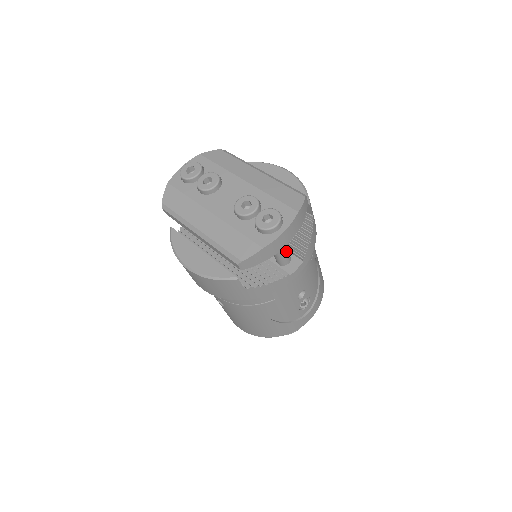
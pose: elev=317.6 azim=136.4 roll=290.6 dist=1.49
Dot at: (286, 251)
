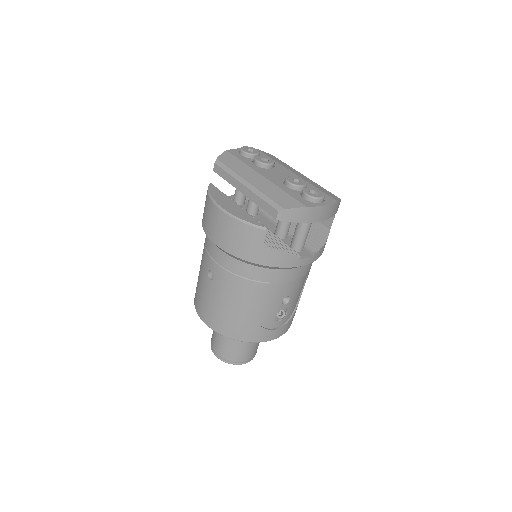
Dot at: (306, 237)
